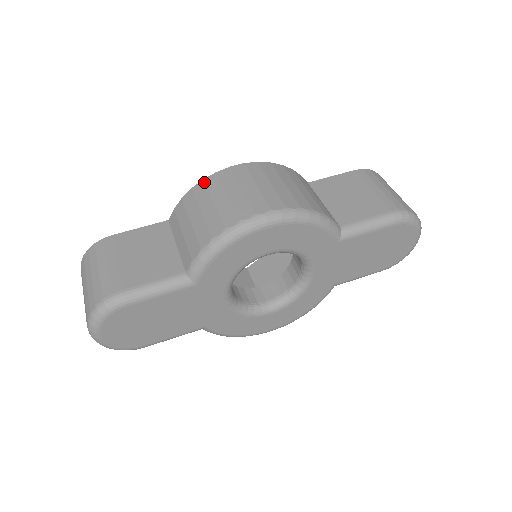
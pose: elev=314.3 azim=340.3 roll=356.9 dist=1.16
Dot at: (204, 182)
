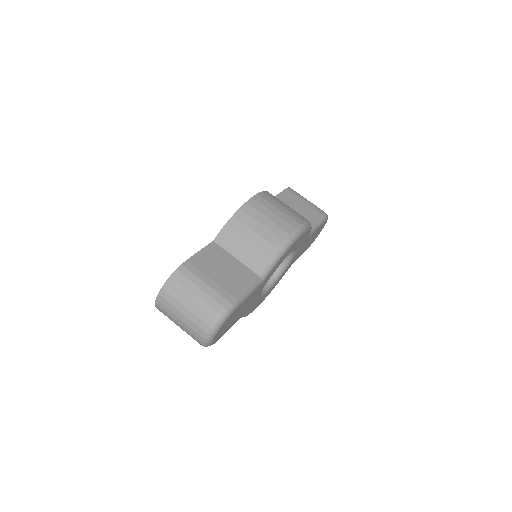
Dot at: (242, 210)
